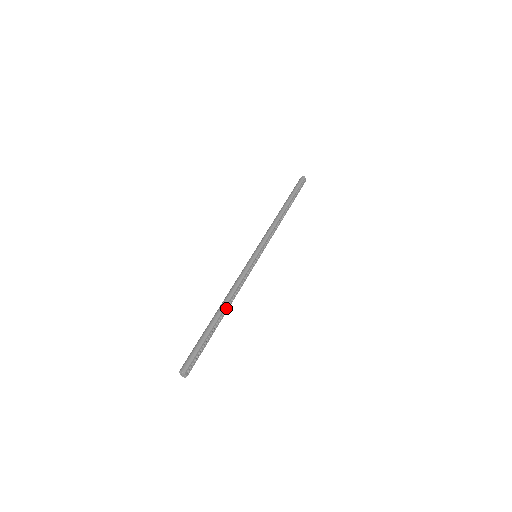
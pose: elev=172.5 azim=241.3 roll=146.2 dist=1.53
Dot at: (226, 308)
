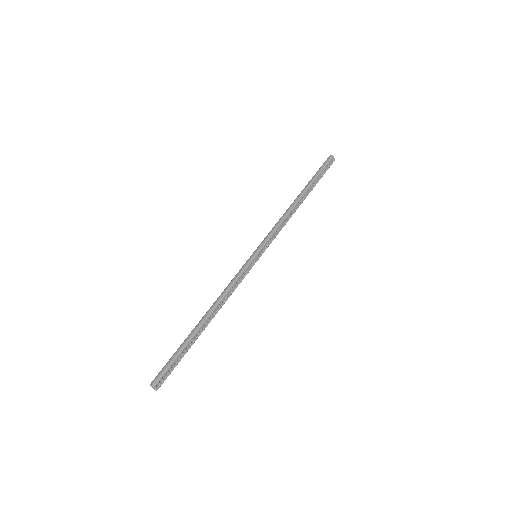
Dot at: (211, 317)
